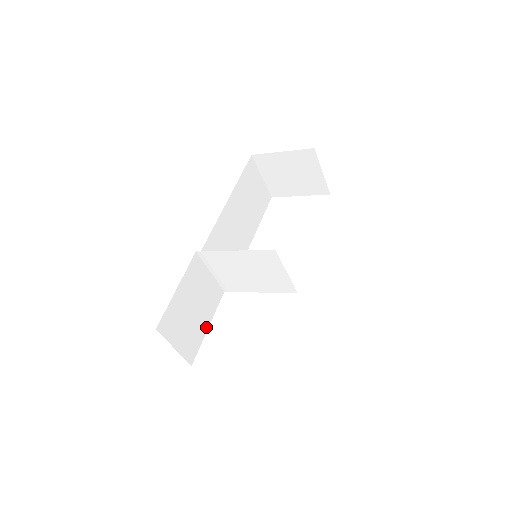
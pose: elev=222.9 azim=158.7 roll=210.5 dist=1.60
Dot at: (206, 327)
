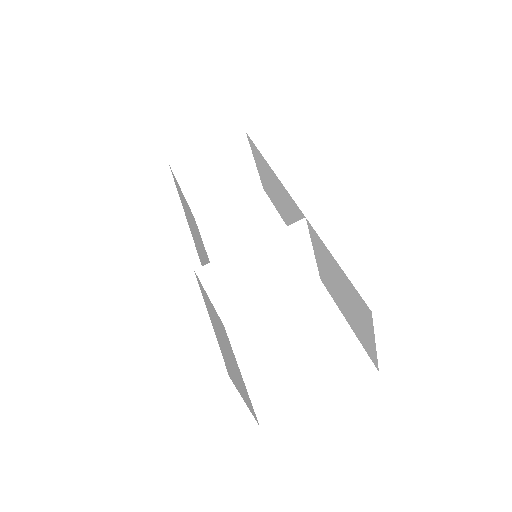
Dot at: (239, 372)
